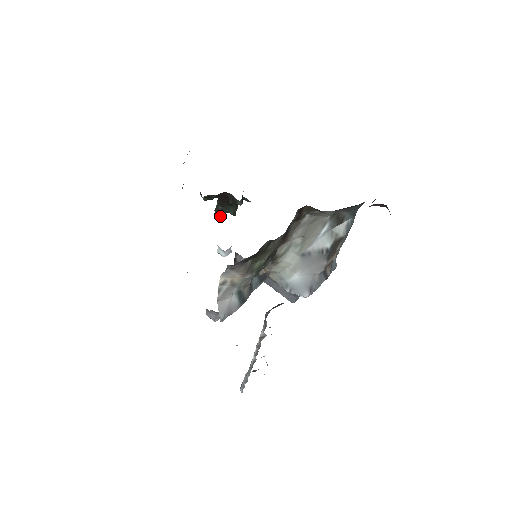
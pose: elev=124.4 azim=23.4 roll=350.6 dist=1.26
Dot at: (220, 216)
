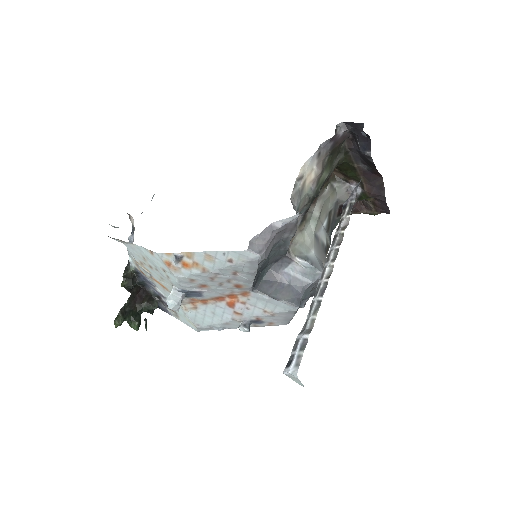
Dot at: (122, 322)
